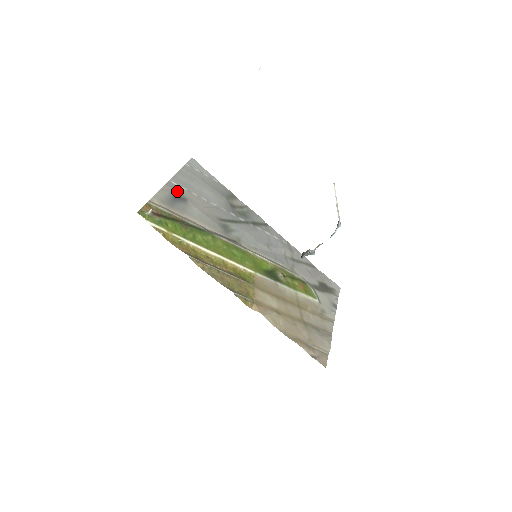
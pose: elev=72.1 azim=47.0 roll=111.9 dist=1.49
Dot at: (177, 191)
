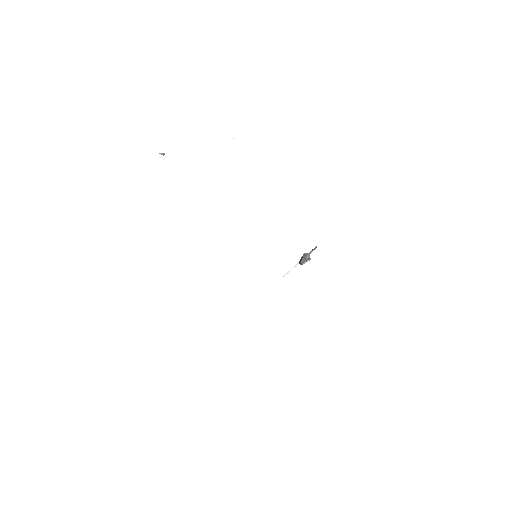
Dot at: occluded
